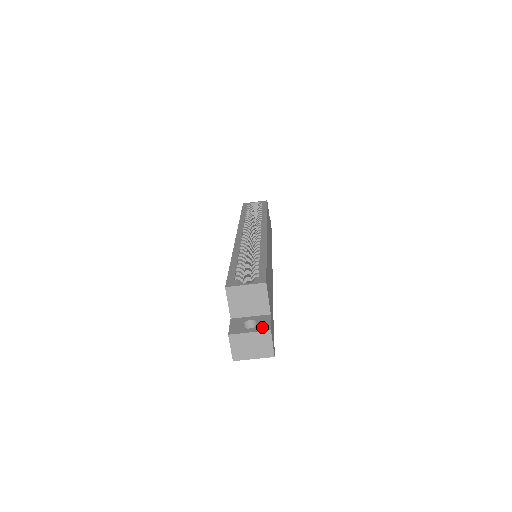
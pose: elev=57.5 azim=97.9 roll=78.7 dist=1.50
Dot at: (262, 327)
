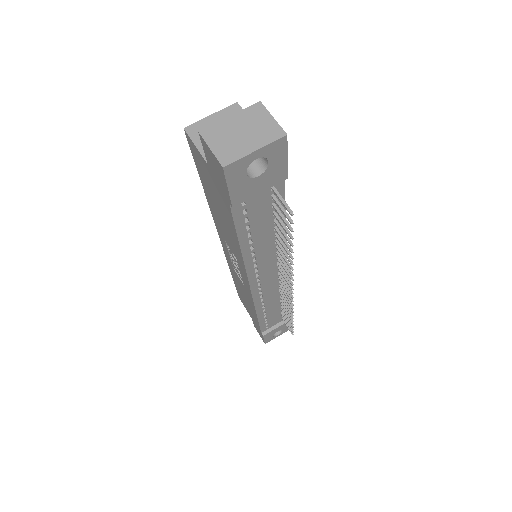
Dot at: occluded
